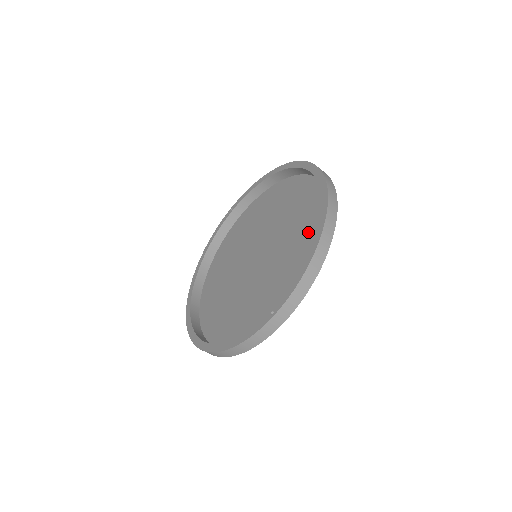
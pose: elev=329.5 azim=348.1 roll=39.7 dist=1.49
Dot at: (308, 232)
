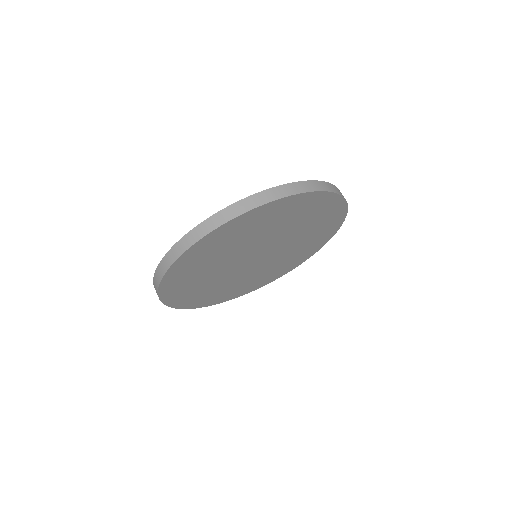
Dot at: (285, 216)
